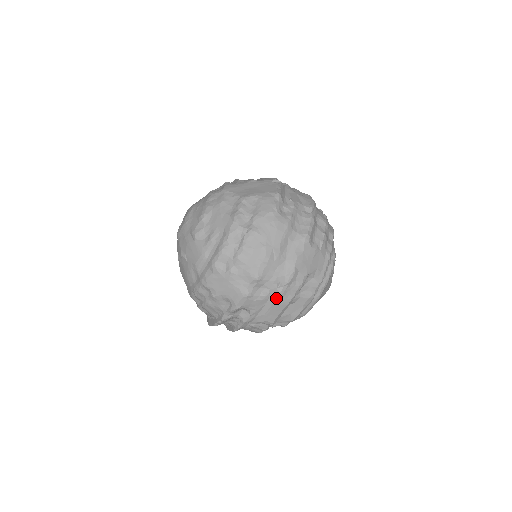
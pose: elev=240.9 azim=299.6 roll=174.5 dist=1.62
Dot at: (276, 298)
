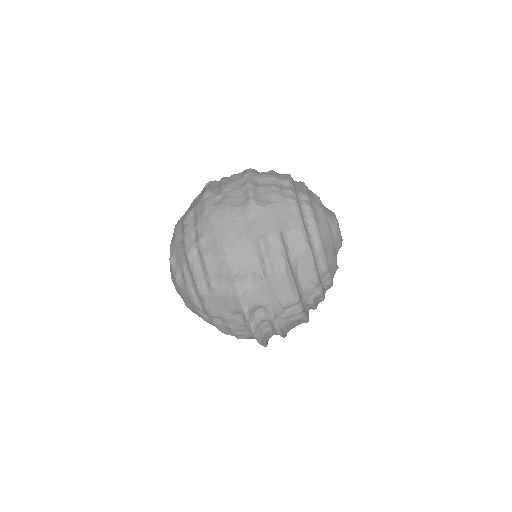
Dot at: (268, 276)
